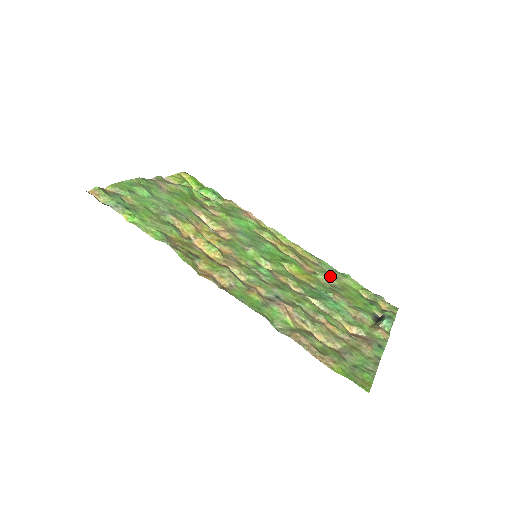
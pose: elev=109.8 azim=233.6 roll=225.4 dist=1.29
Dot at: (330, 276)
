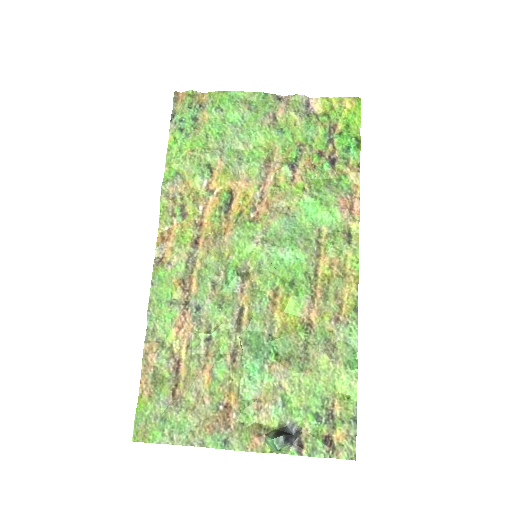
Dot at: (320, 346)
